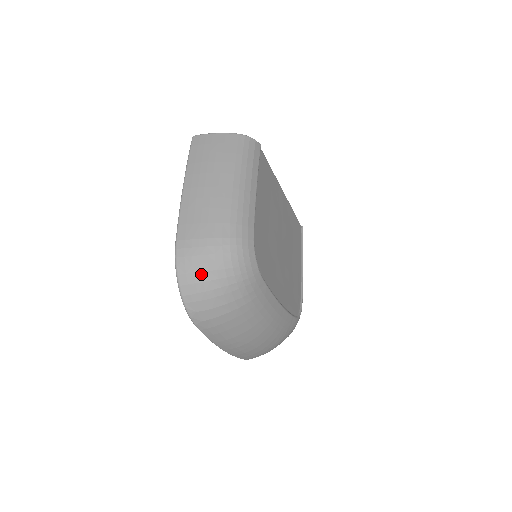
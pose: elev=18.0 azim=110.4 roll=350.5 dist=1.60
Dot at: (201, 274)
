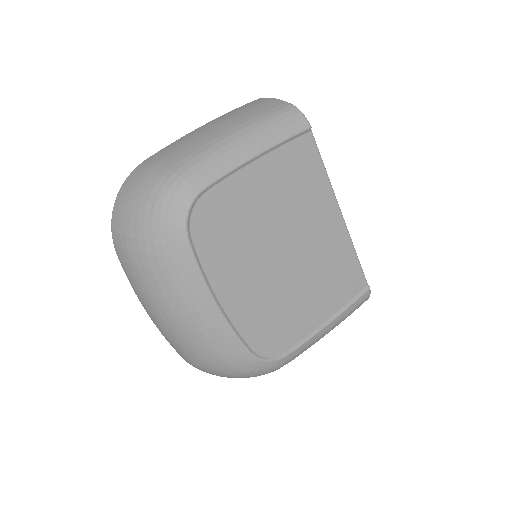
Dot at: (132, 193)
